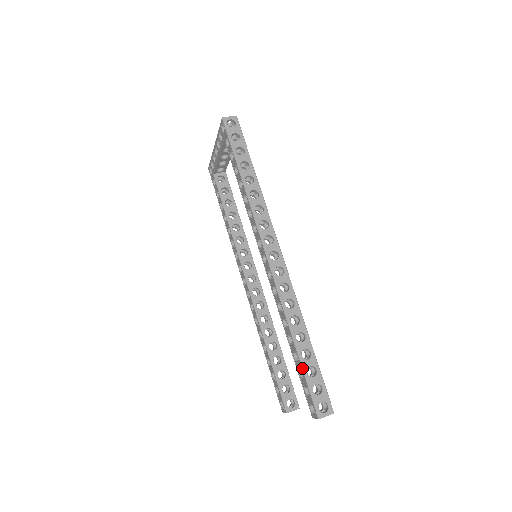
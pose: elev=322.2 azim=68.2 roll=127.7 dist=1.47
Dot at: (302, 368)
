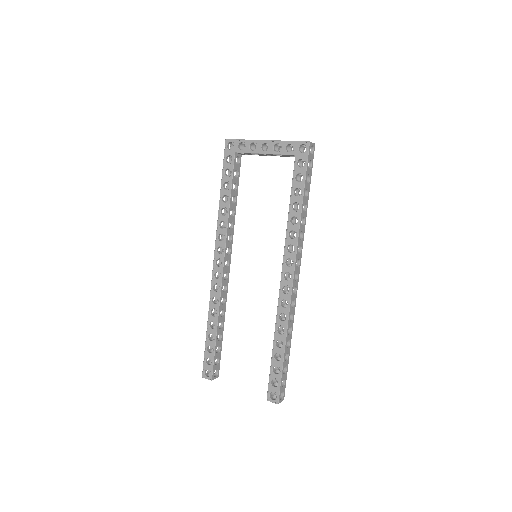
Dot at: (283, 367)
